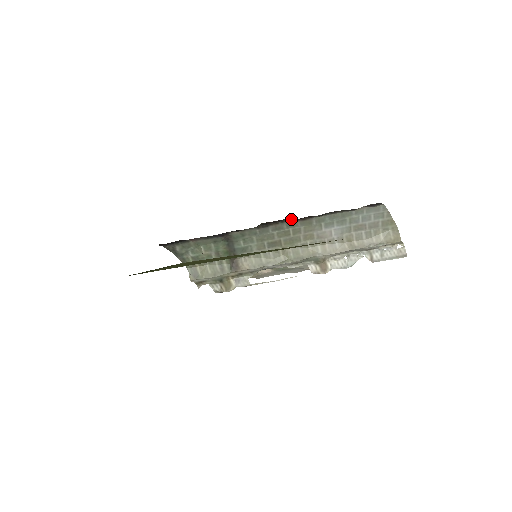
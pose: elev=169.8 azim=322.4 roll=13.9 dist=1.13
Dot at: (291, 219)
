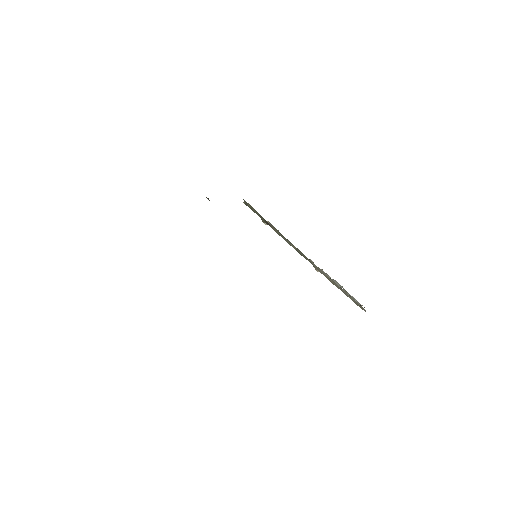
Dot at: occluded
